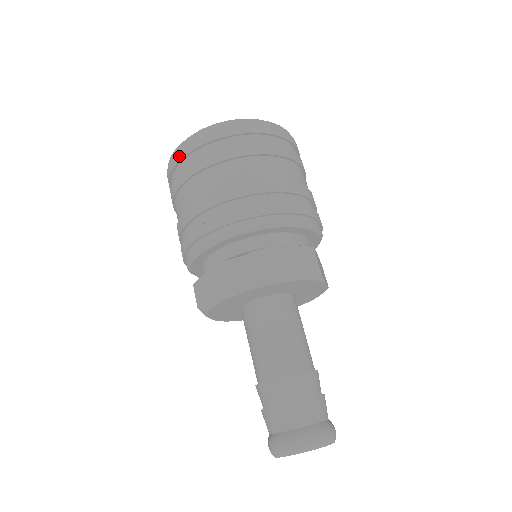
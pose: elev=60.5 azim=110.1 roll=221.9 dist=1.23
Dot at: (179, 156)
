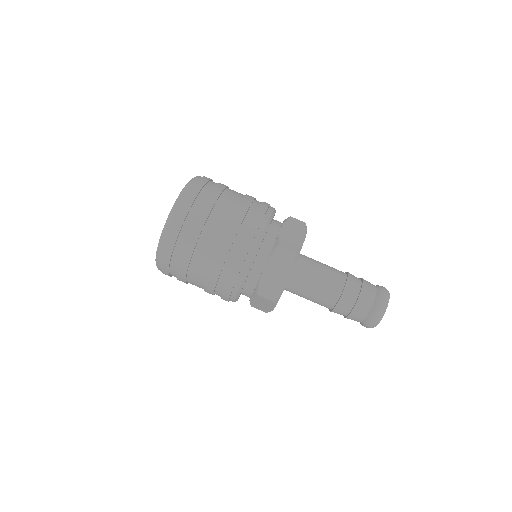
Dot at: (174, 234)
